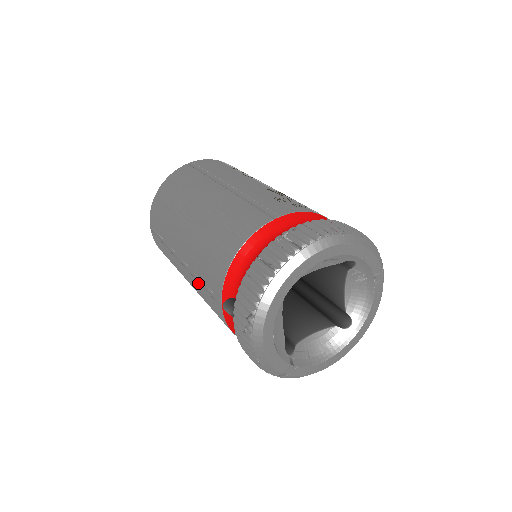
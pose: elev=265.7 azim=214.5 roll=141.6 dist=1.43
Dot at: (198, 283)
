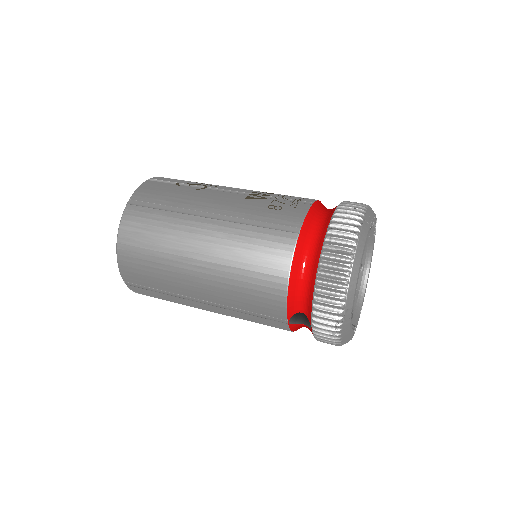
Dot at: (241, 313)
